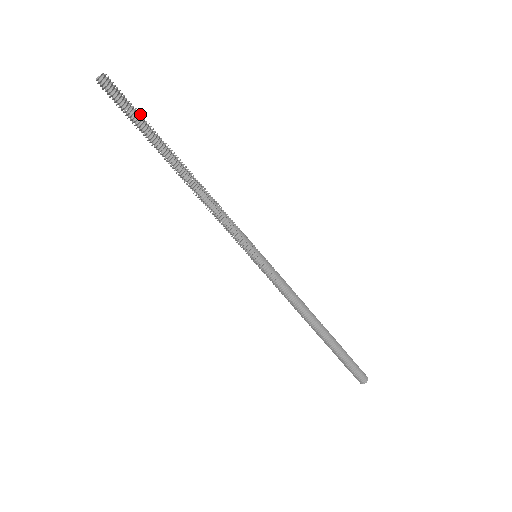
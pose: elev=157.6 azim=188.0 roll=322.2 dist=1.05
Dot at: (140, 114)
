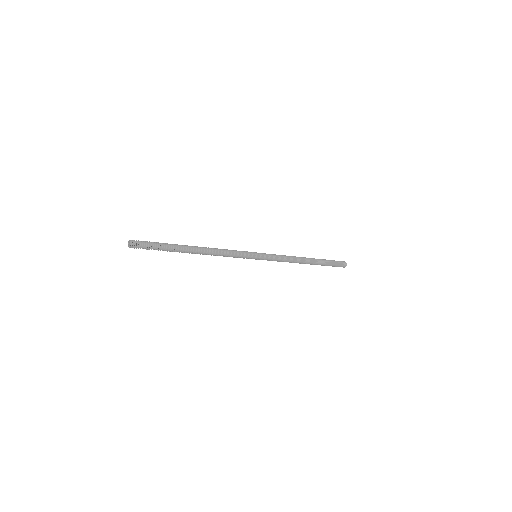
Dot at: (159, 243)
